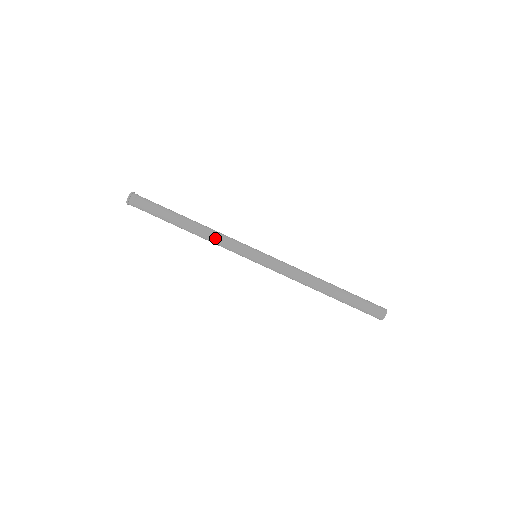
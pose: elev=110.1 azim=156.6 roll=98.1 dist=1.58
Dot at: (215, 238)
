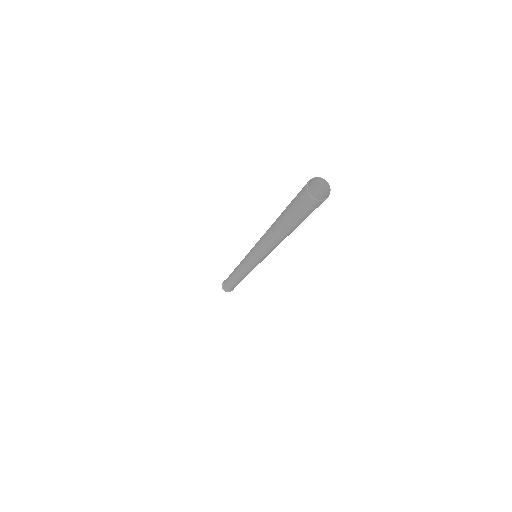
Dot at: occluded
